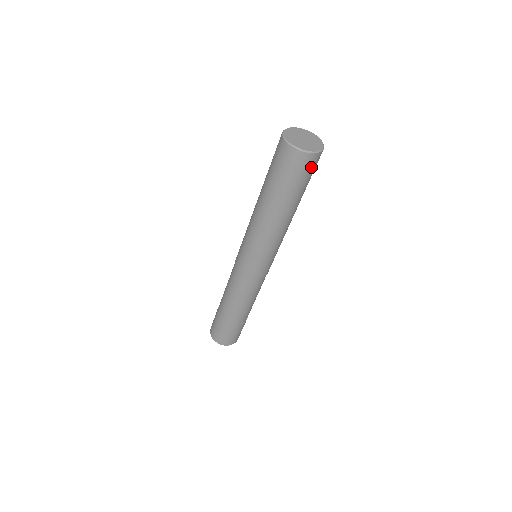
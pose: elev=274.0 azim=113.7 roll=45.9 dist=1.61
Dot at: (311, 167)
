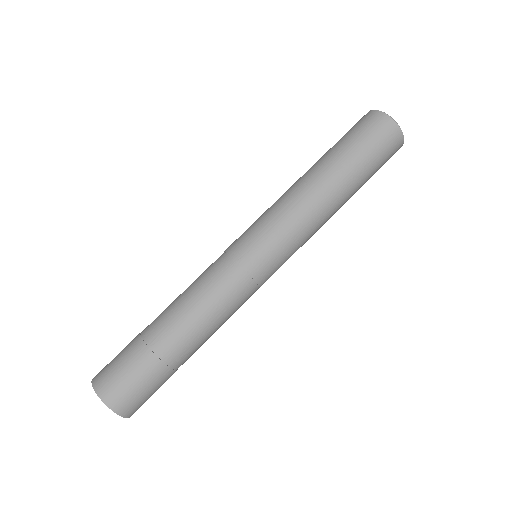
Dot at: (388, 144)
